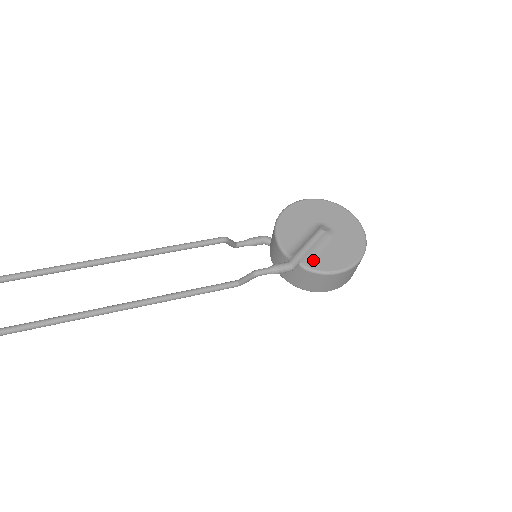
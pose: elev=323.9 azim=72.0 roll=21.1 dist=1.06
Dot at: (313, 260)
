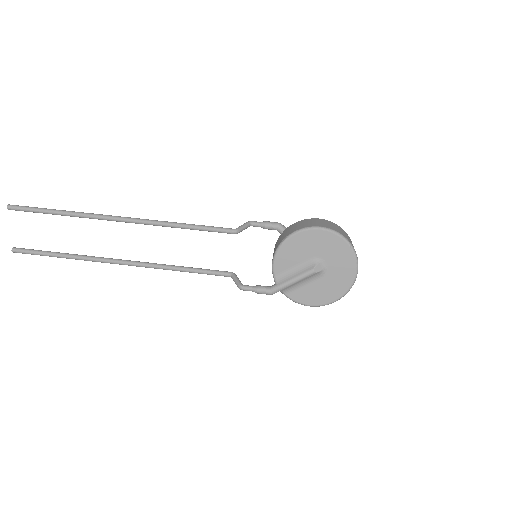
Dot at: (294, 290)
